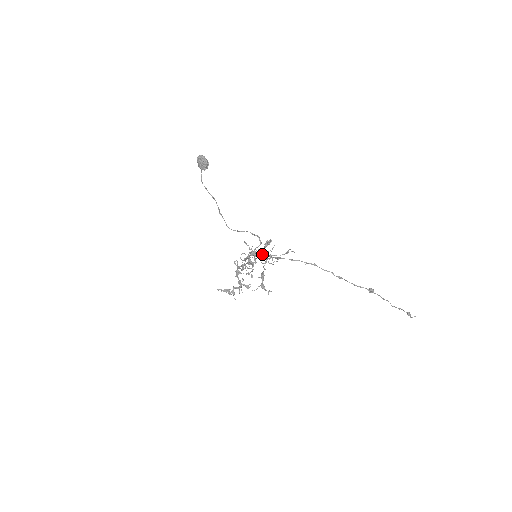
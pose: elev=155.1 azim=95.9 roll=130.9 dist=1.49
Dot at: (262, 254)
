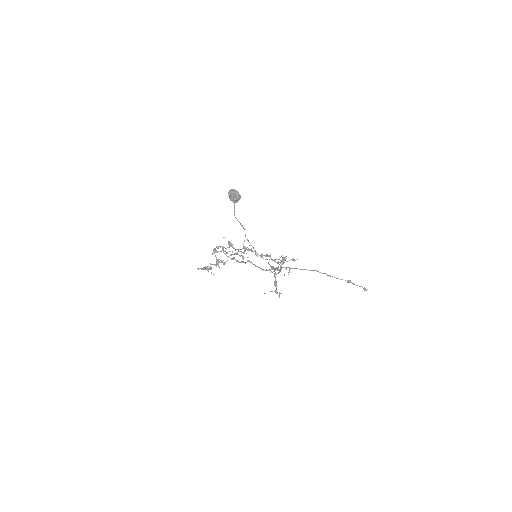
Dot at: occluded
